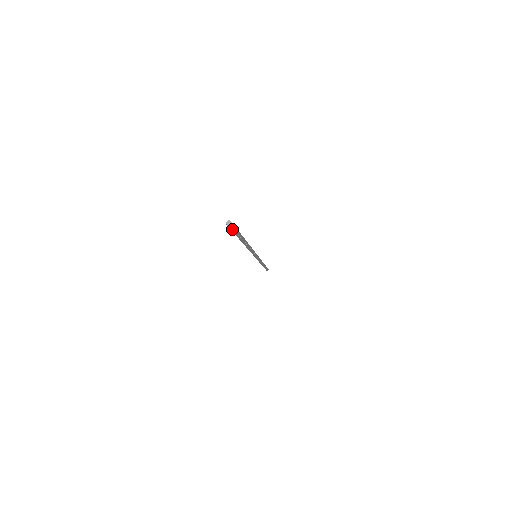
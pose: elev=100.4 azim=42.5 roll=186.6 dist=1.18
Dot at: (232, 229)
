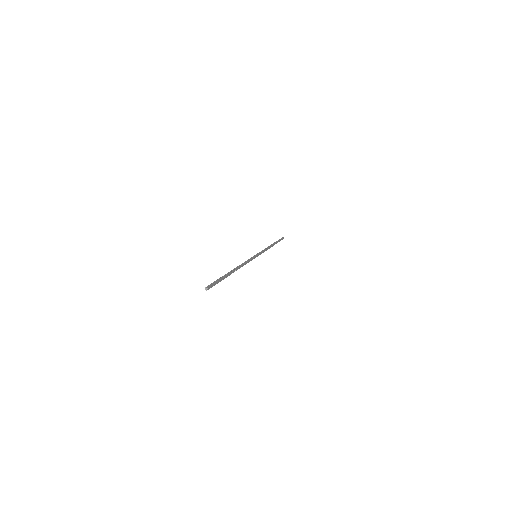
Dot at: (212, 286)
